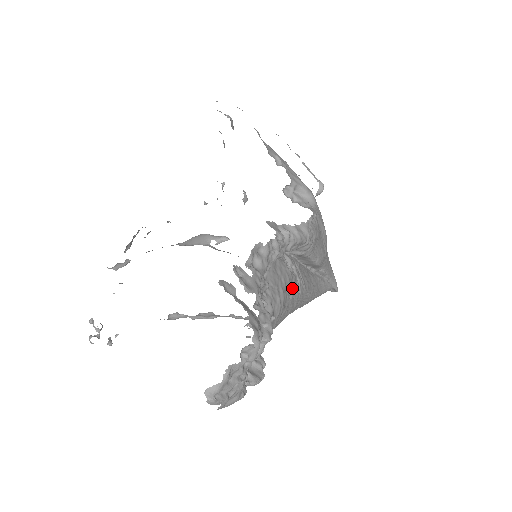
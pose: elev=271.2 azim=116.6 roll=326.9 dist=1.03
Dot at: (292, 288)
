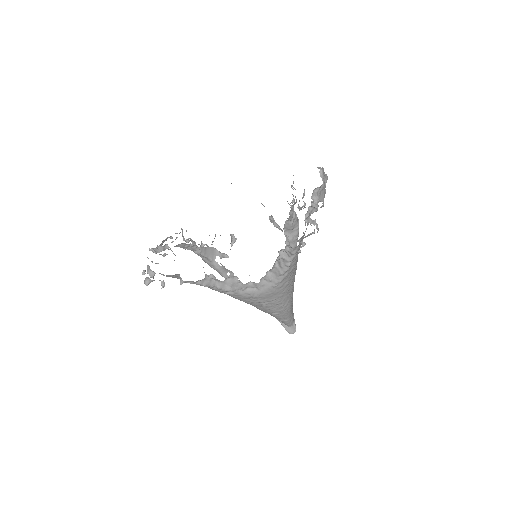
Dot at: occluded
